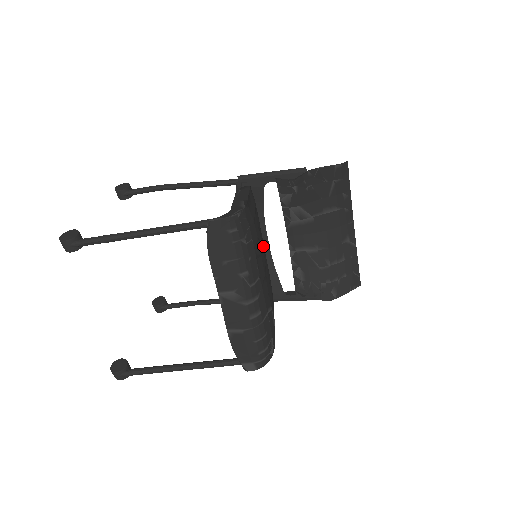
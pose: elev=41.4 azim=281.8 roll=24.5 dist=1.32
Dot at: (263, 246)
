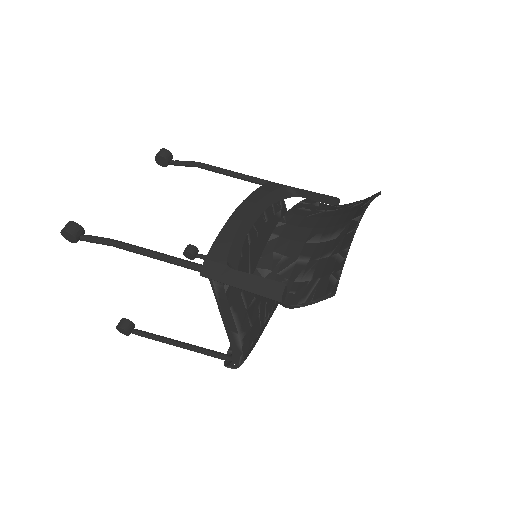
Dot at: occluded
